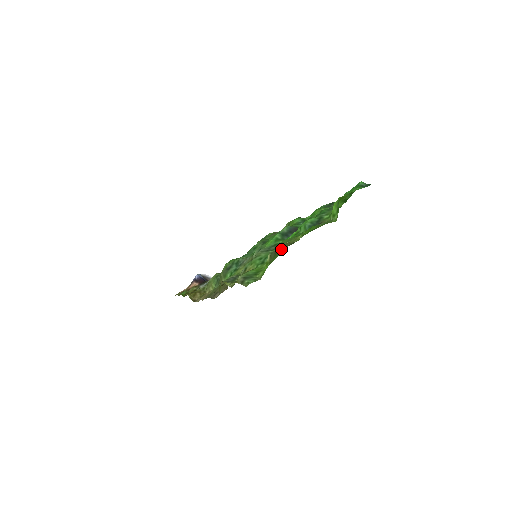
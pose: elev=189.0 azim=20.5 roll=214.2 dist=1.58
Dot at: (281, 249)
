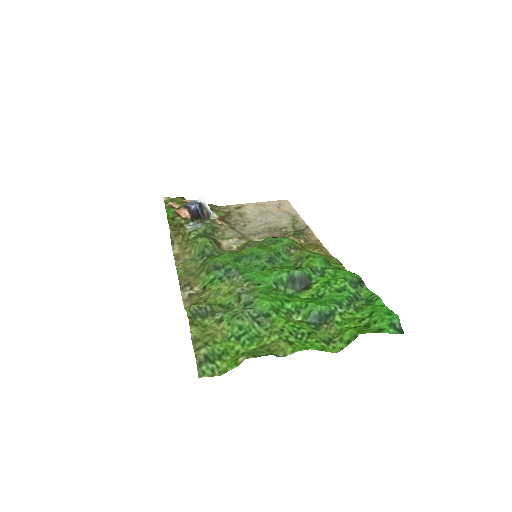
Dot at: (262, 351)
